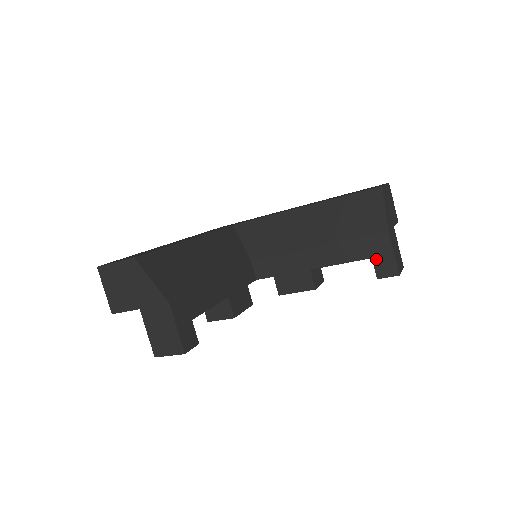
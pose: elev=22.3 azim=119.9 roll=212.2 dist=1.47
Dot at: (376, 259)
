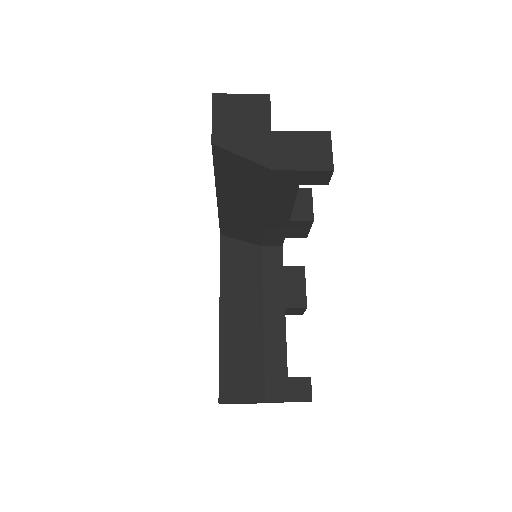
Dot at: (302, 183)
